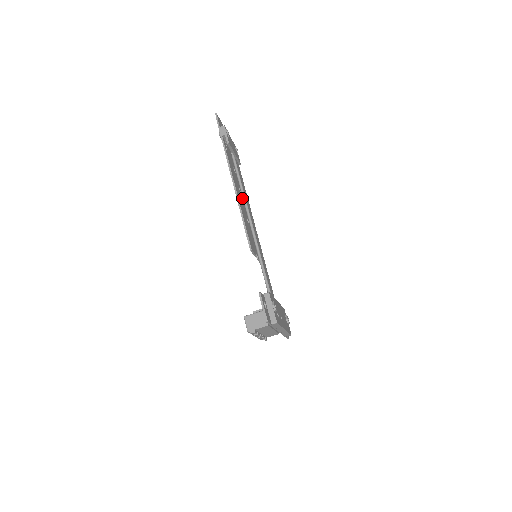
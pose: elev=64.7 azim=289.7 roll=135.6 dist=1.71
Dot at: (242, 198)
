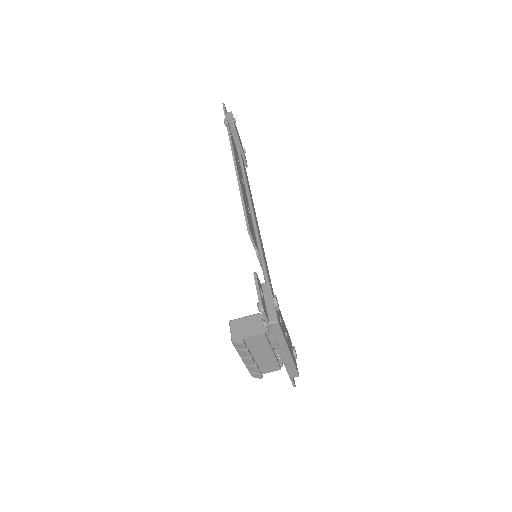
Dot at: (245, 190)
